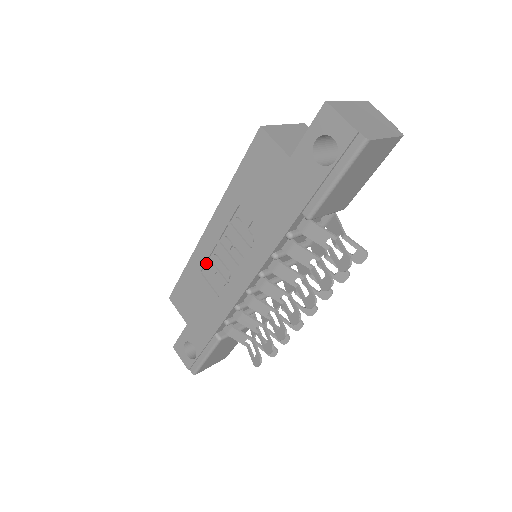
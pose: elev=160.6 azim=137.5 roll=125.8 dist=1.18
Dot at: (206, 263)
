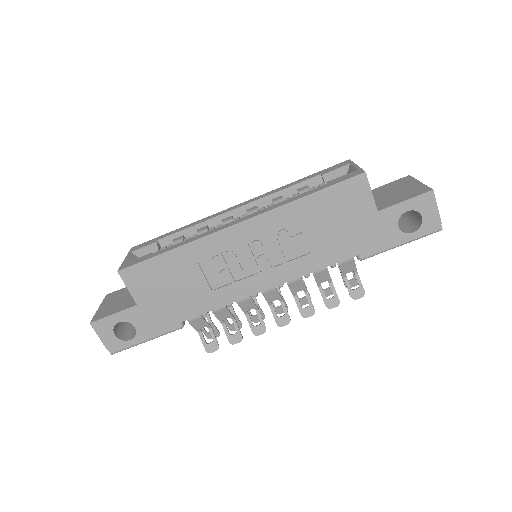
Dot at: (211, 254)
